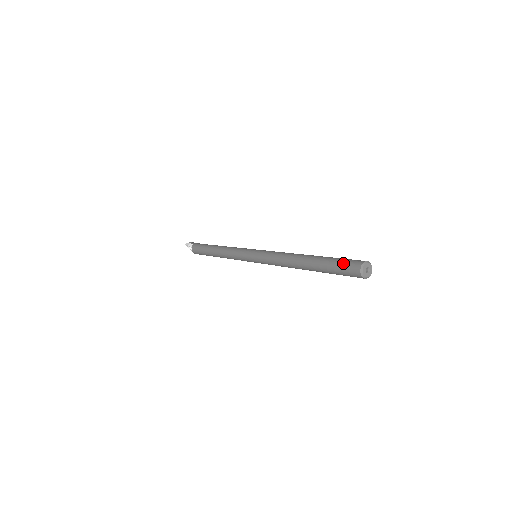
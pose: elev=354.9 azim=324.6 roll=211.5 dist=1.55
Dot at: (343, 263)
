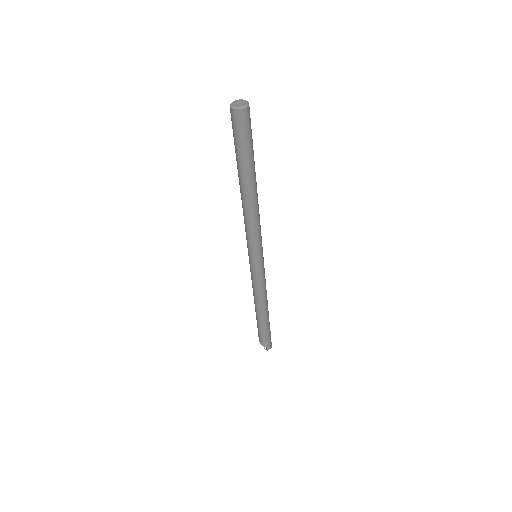
Dot at: occluded
